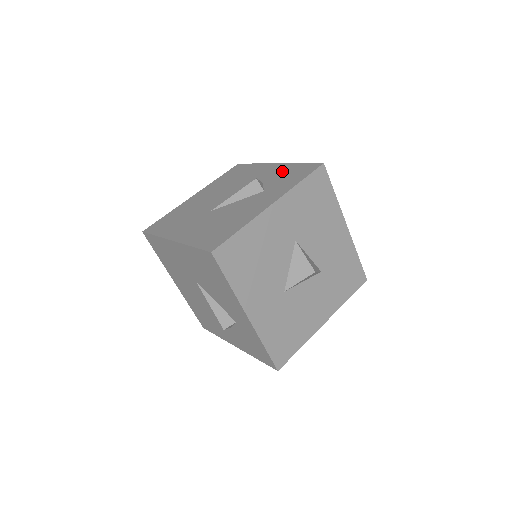
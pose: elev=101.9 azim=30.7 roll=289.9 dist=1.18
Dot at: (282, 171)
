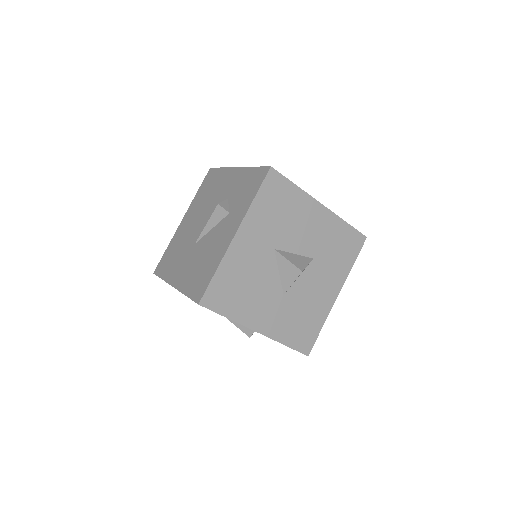
Dot at: (241, 181)
